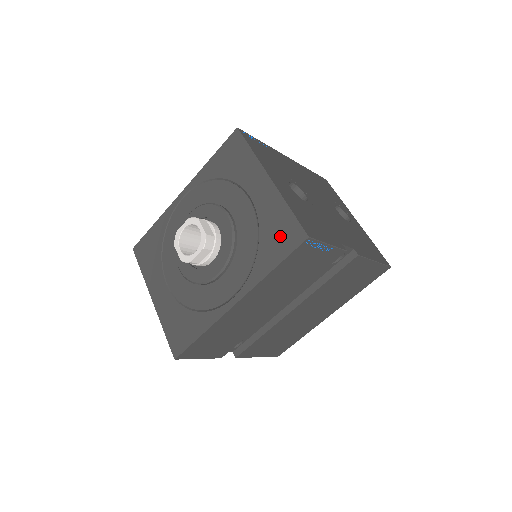
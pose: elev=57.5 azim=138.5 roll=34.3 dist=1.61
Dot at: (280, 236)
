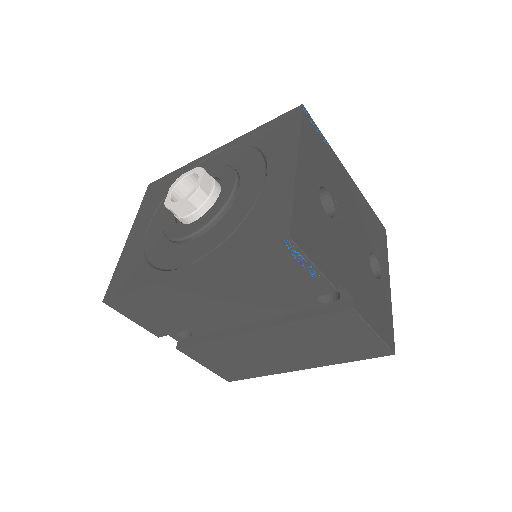
Dot at: (265, 224)
